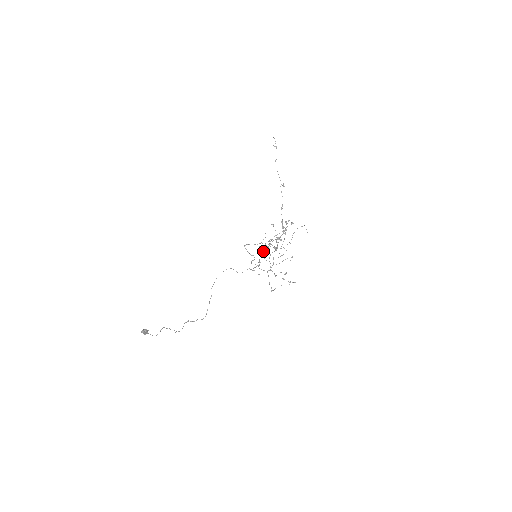
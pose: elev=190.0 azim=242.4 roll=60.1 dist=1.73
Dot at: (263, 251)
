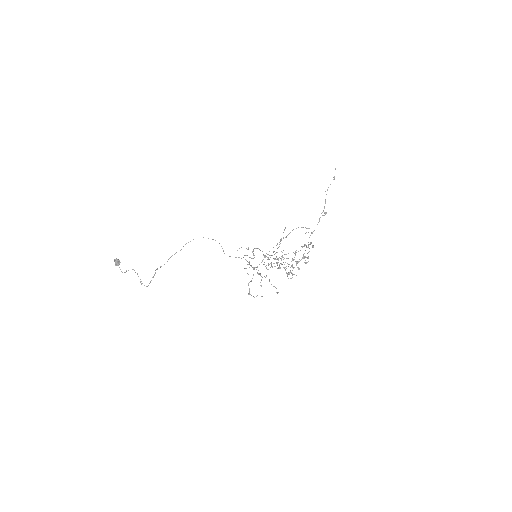
Dot at: (266, 256)
